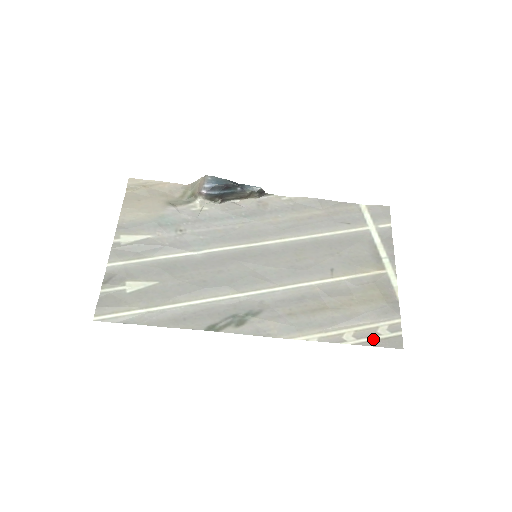
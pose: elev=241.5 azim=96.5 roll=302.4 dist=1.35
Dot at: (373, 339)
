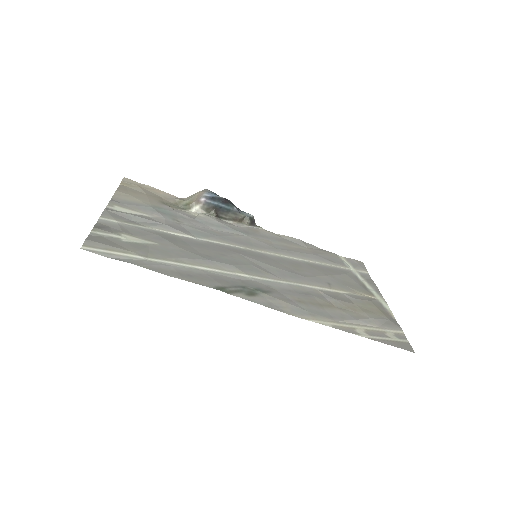
Dot at: (384, 339)
